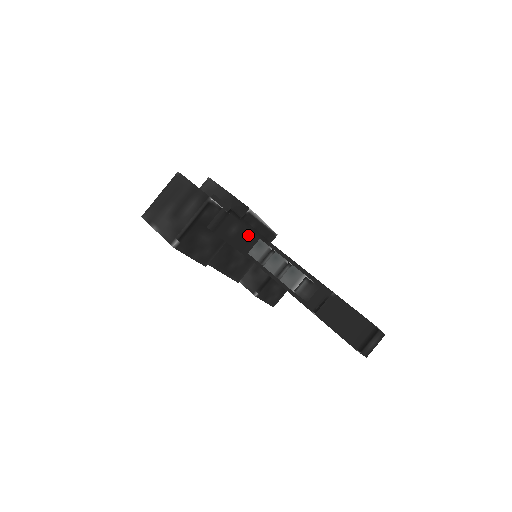
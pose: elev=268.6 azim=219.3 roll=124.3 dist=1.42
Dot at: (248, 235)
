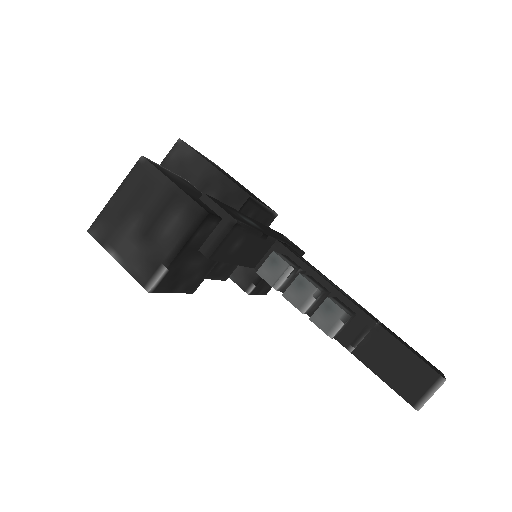
Dot at: (253, 243)
